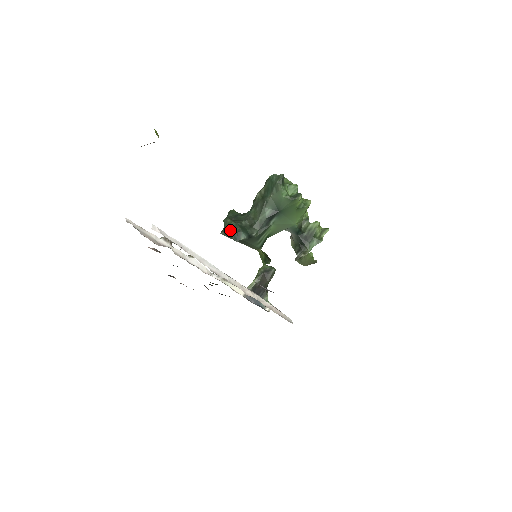
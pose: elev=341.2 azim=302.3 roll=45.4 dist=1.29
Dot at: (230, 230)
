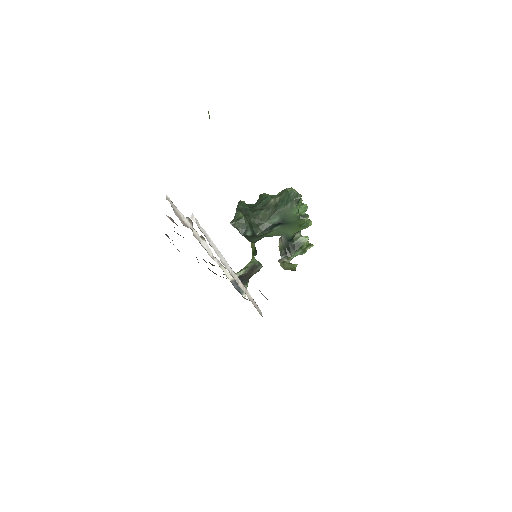
Dot at: (240, 223)
